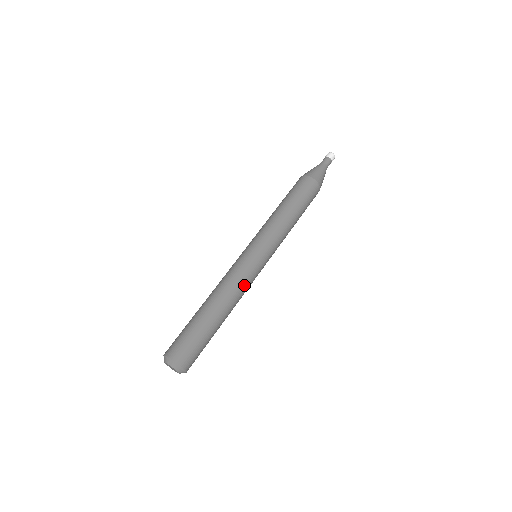
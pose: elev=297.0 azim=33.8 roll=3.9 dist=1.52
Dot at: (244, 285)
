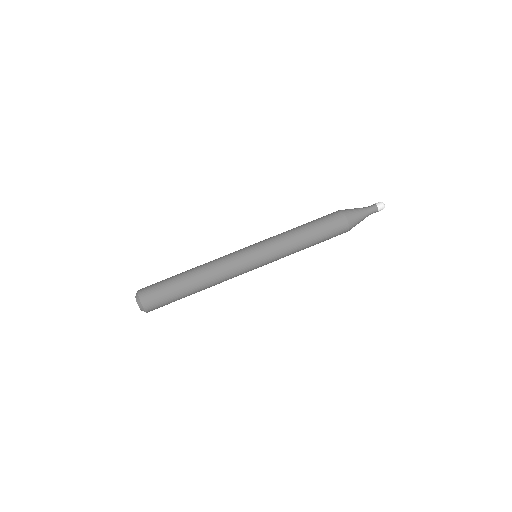
Dot at: (229, 275)
